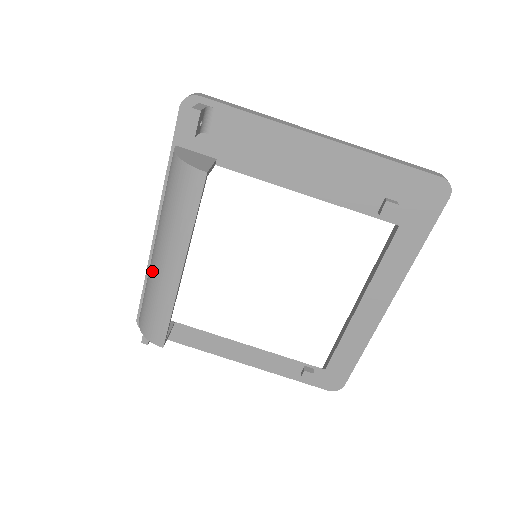
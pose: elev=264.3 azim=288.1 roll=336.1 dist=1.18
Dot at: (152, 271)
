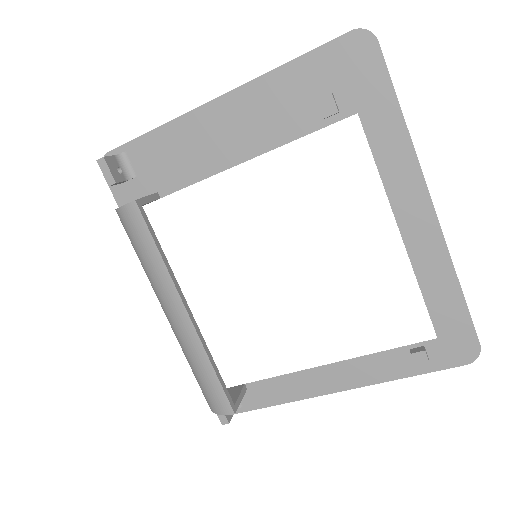
Dot at: occluded
